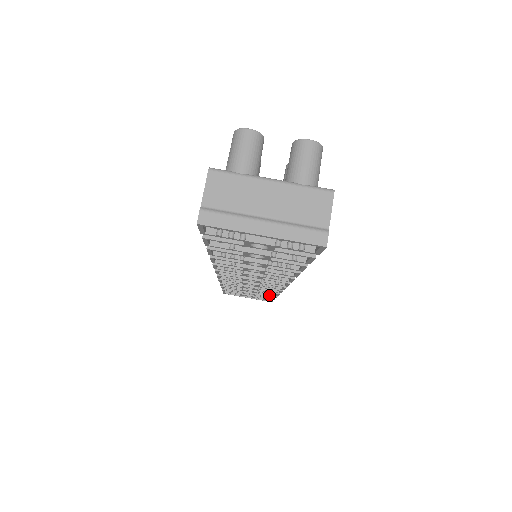
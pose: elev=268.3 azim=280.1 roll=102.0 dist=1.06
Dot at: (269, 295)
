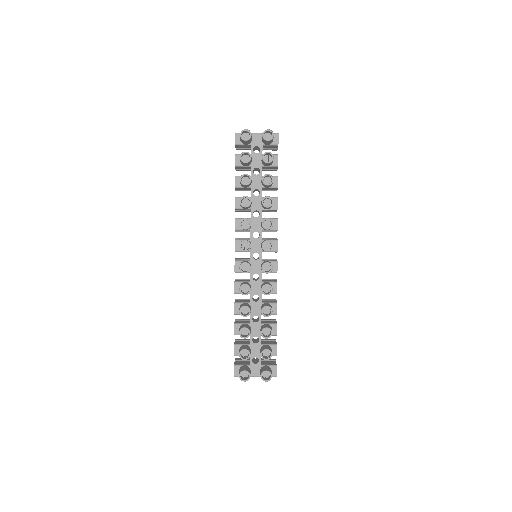
Dot at: occluded
